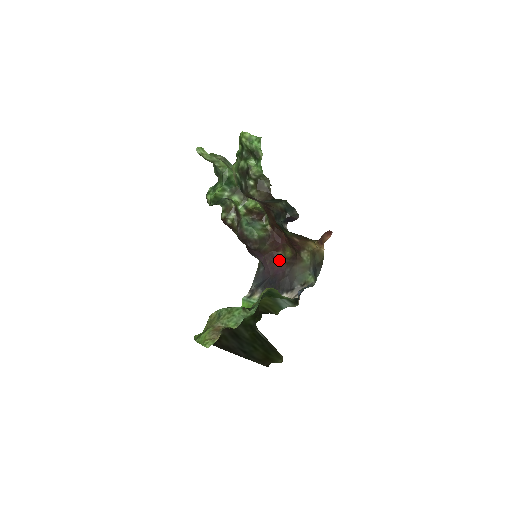
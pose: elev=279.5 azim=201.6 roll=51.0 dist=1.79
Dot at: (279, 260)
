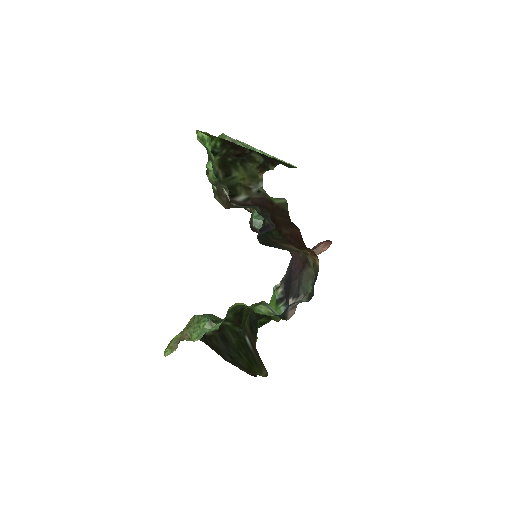
Dot at: (300, 256)
